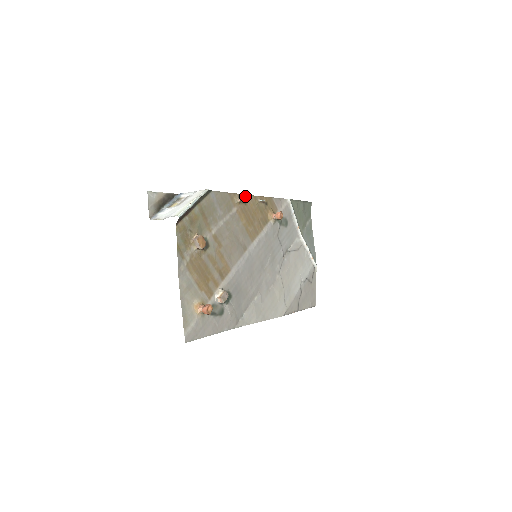
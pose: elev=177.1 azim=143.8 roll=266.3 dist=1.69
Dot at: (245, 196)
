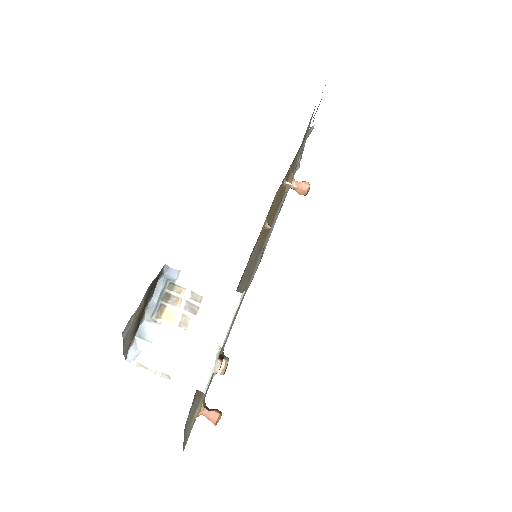
Dot at: occluded
